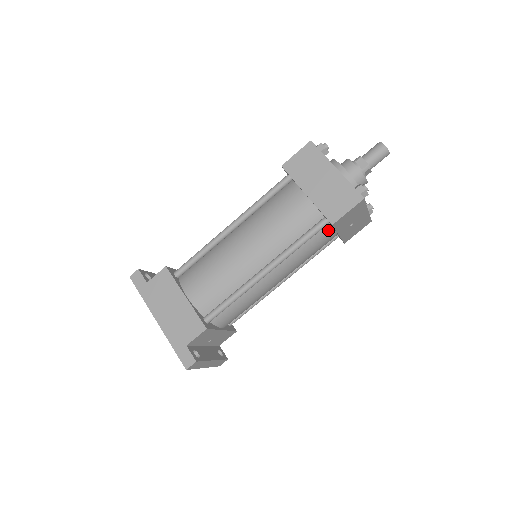
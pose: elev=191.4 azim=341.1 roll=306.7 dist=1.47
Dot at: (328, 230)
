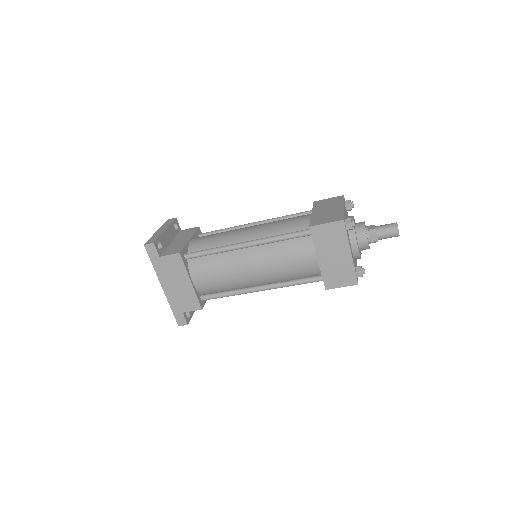
Dot at: occluded
